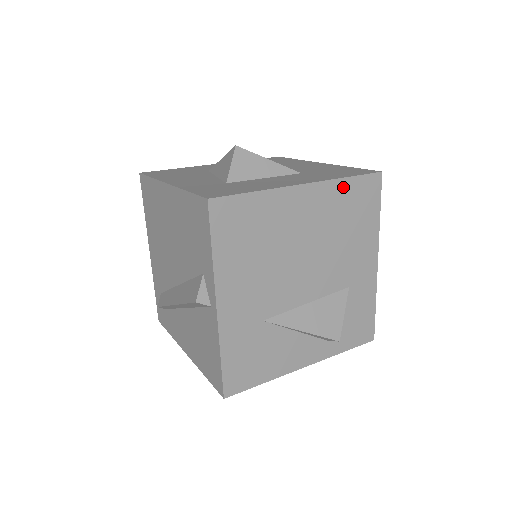
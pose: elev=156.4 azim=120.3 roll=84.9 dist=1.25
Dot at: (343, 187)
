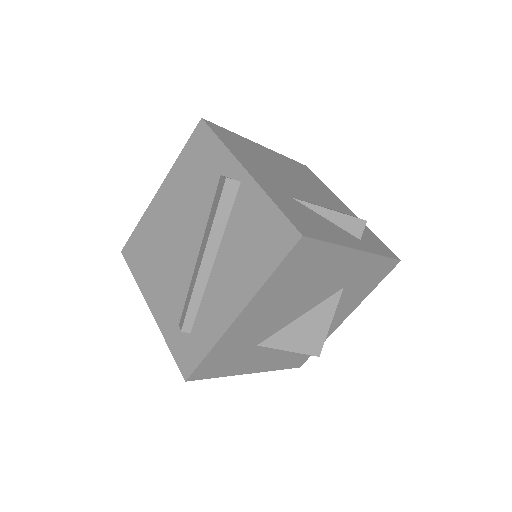
Dot at: (288, 160)
